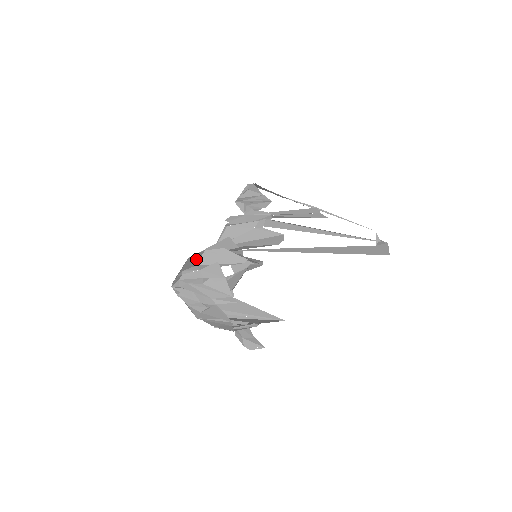
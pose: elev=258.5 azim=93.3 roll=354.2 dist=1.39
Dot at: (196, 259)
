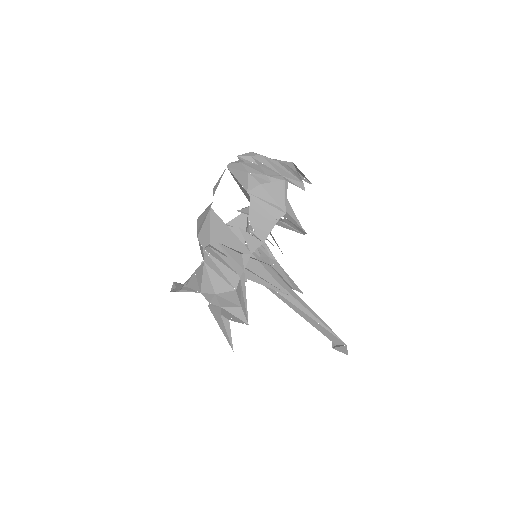
Dot at: occluded
